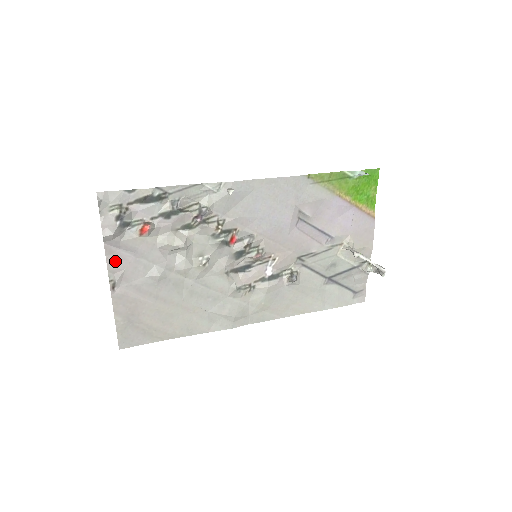
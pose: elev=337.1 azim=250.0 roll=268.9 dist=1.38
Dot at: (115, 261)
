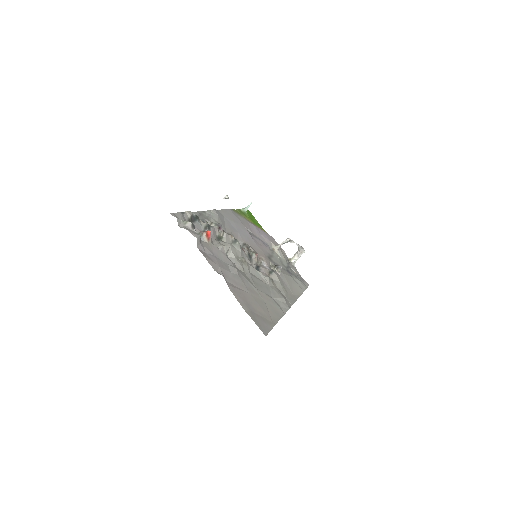
Dot at: (211, 261)
